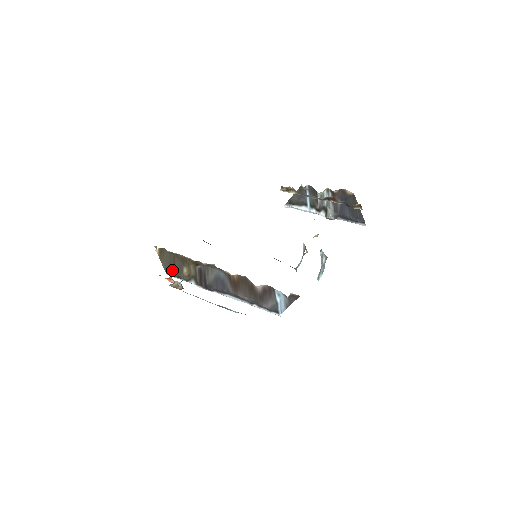
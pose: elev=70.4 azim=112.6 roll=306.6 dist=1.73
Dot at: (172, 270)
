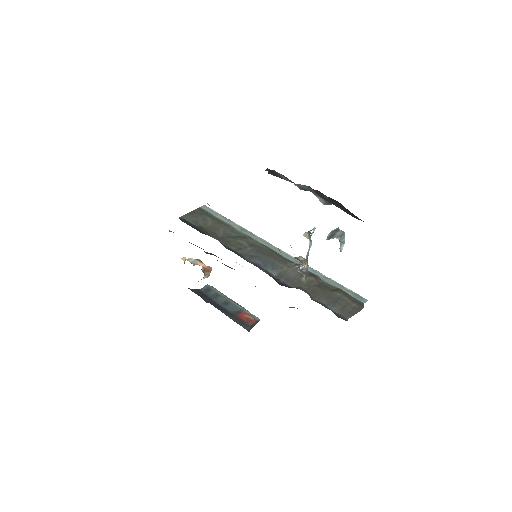
Dot at: occluded
